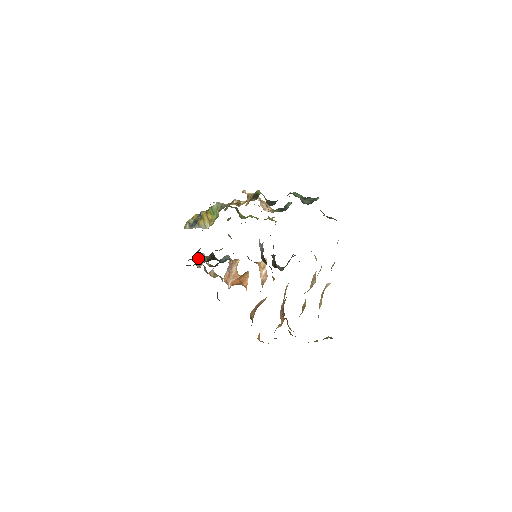
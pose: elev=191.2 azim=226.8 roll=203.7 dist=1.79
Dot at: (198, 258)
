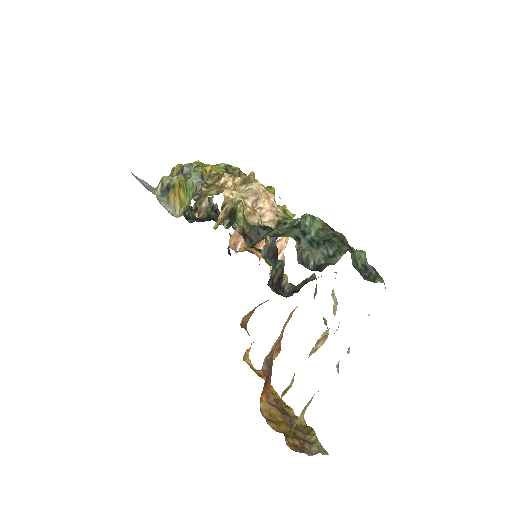
Dot at: occluded
